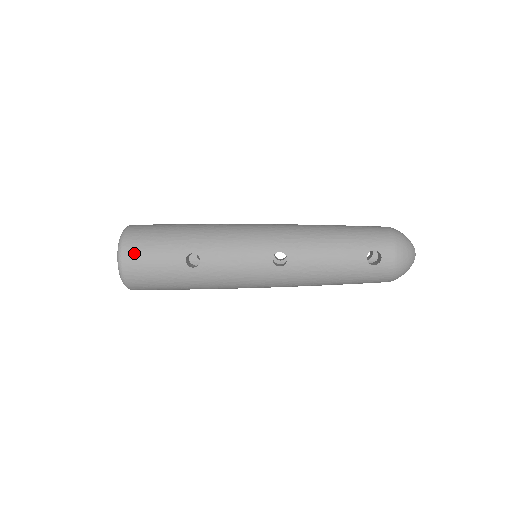
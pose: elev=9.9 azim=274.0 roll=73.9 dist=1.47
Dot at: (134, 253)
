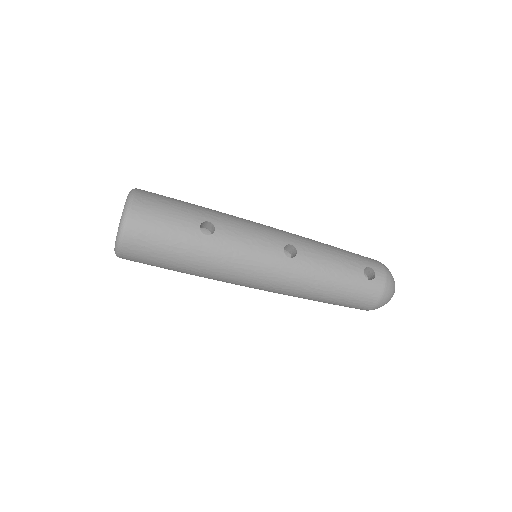
Dot at: (147, 204)
